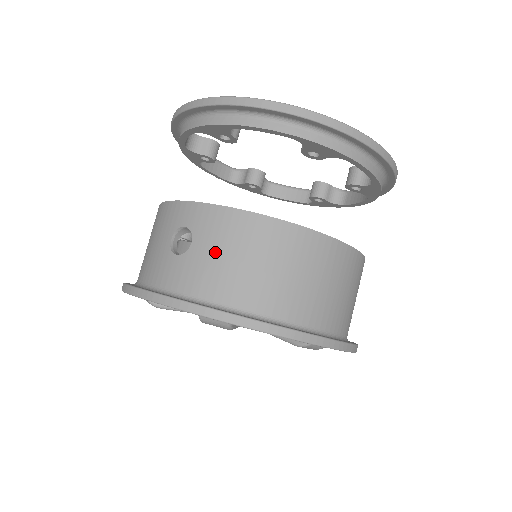
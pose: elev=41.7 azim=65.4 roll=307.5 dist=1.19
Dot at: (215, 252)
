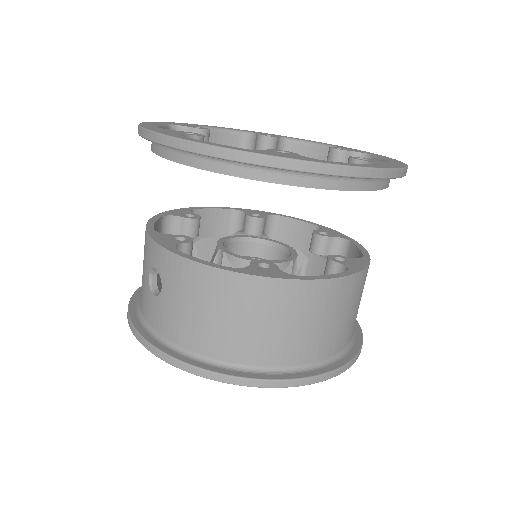
Dot at: (180, 302)
